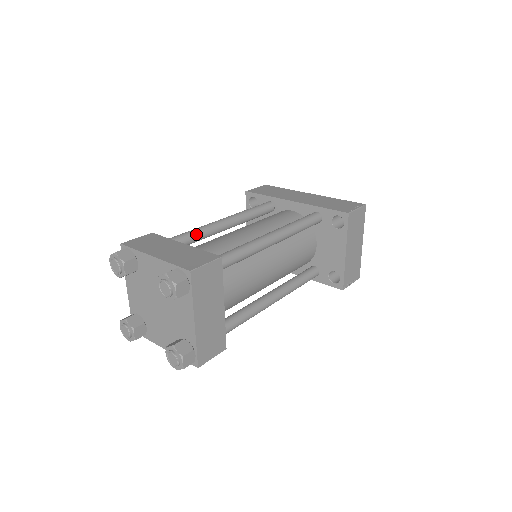
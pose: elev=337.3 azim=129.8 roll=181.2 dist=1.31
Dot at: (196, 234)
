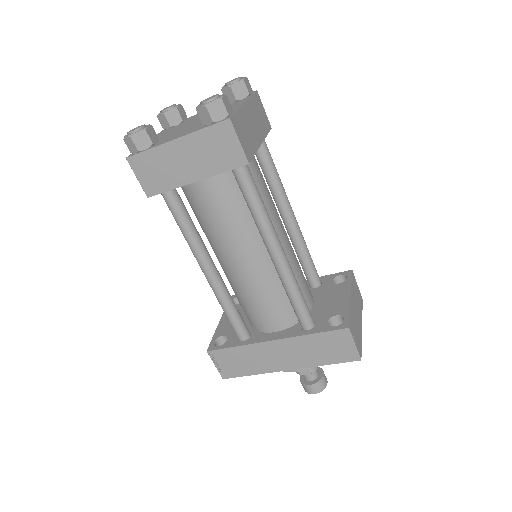
Dot at: occluded
